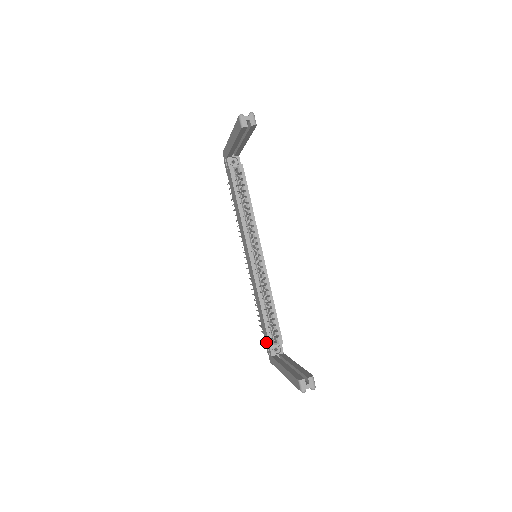
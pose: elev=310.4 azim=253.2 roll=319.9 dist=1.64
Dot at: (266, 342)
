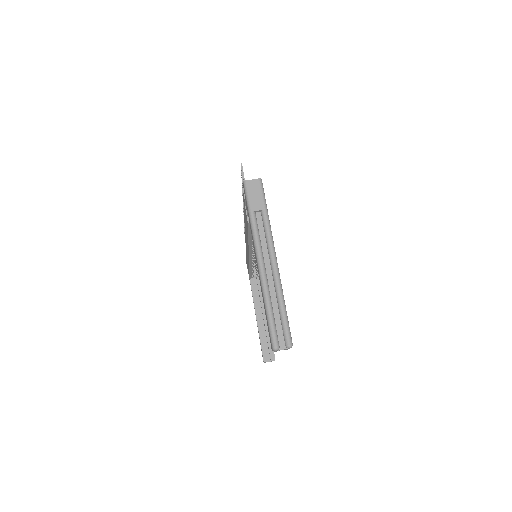
Dot at: (247, 266)
